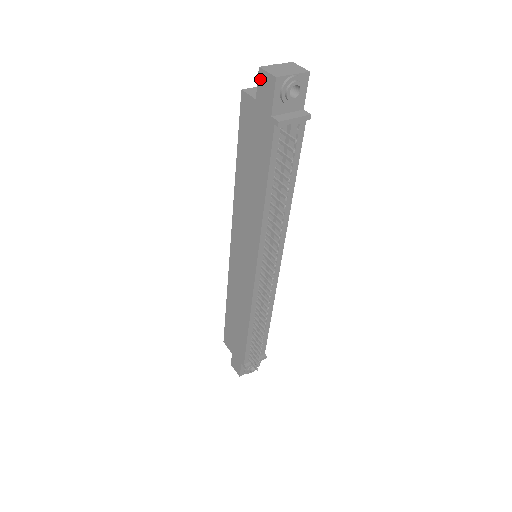
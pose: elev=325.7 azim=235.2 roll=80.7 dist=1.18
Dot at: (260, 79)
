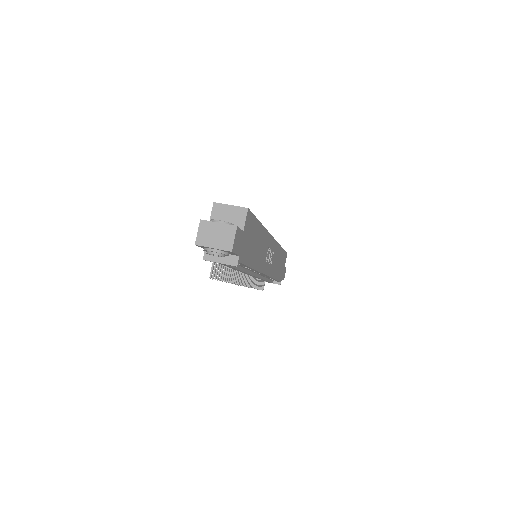
Dot at: occluded
